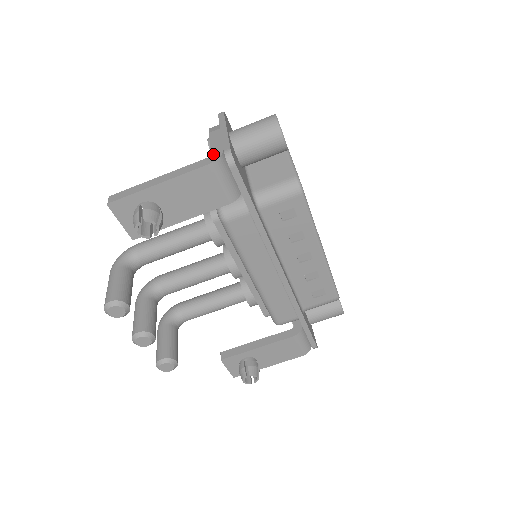
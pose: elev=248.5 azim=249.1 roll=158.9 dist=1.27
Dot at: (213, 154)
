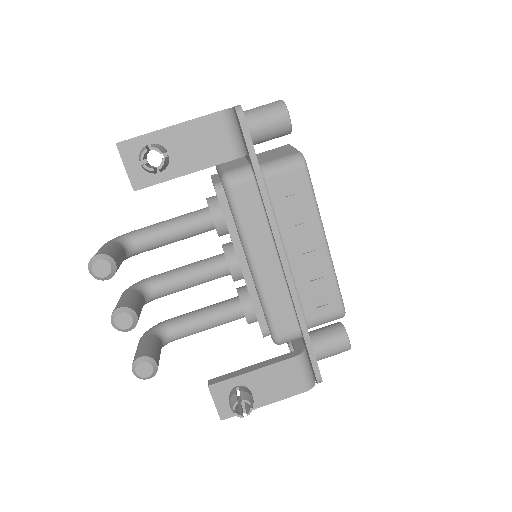
Dot at: occluded
